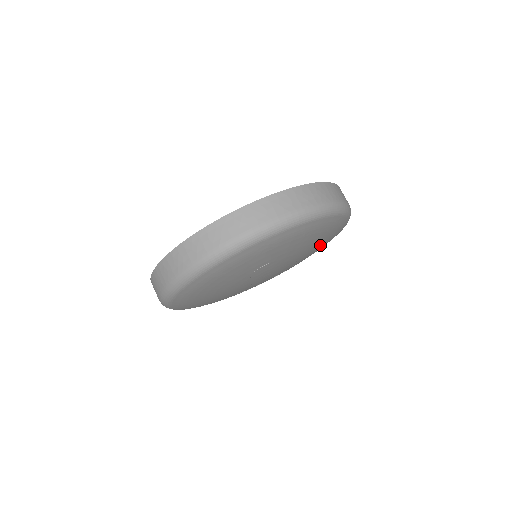
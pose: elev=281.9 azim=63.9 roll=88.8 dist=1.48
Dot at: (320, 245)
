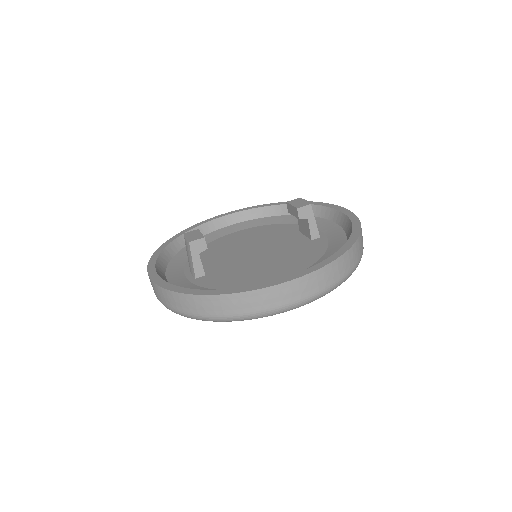
Dot at: occluded
